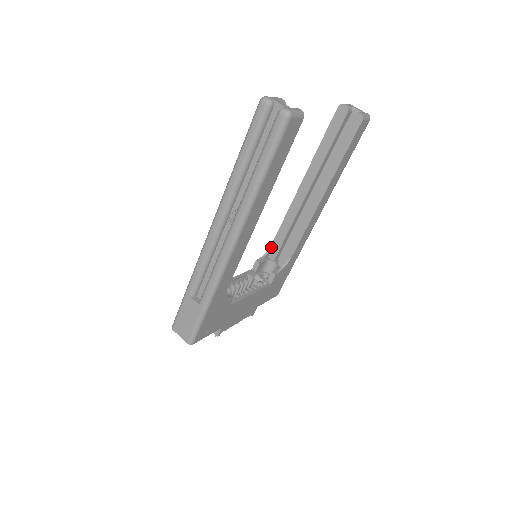
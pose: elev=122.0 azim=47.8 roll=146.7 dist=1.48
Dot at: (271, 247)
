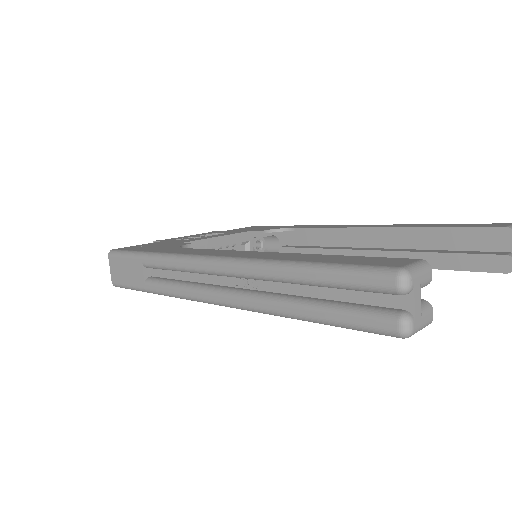
Dot at: (290, 229)
